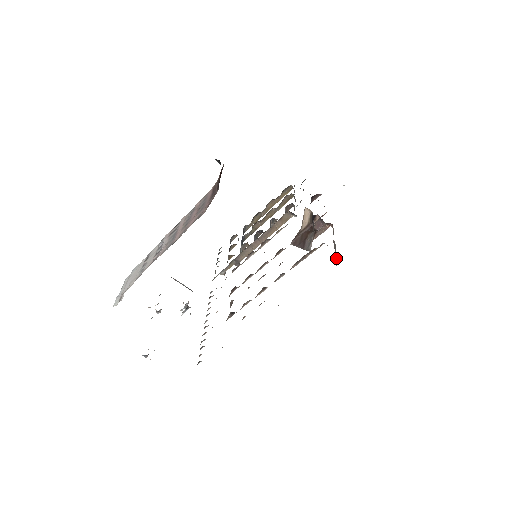
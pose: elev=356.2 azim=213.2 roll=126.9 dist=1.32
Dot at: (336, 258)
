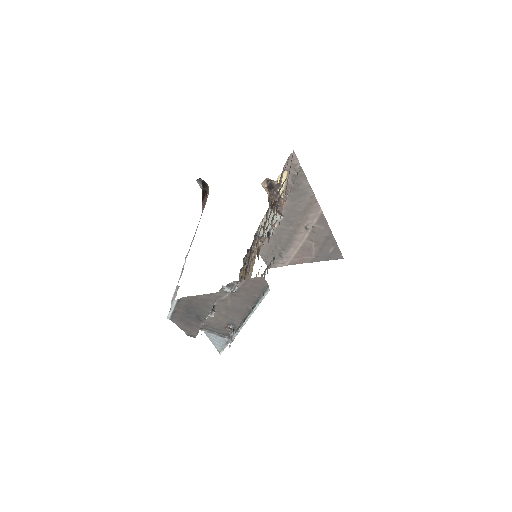
Dot at: (296, 174)
